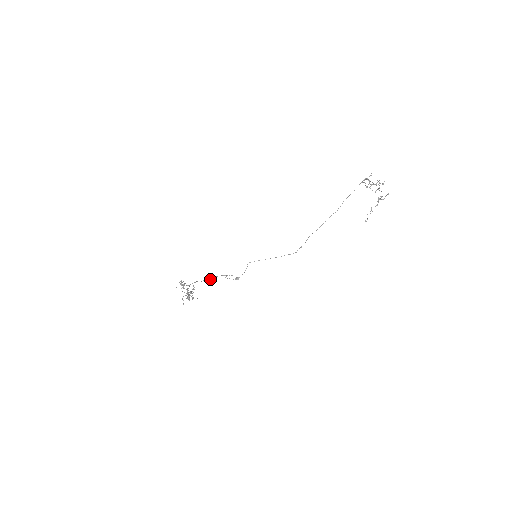
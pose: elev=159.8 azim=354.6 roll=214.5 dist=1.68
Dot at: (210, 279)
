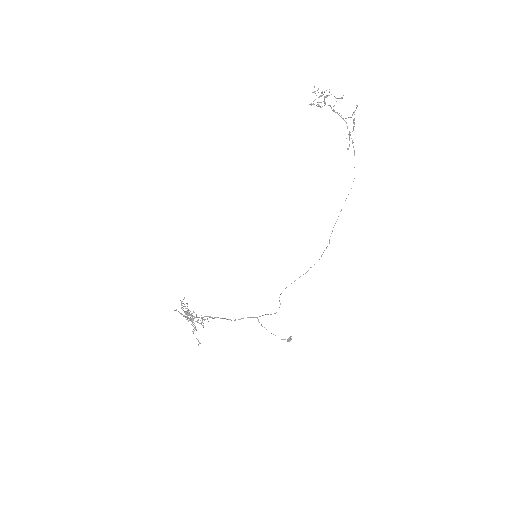
Dot at: (235, 320)
